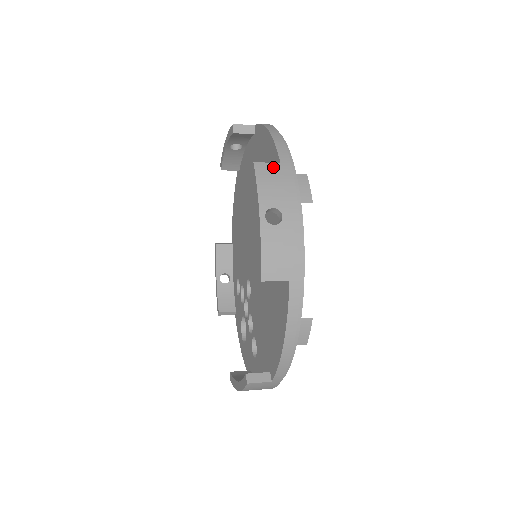
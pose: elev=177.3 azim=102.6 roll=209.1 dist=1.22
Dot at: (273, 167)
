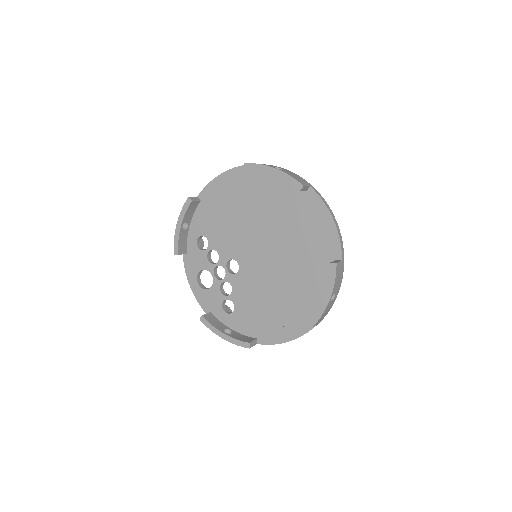
Dot at: (340, 265)
